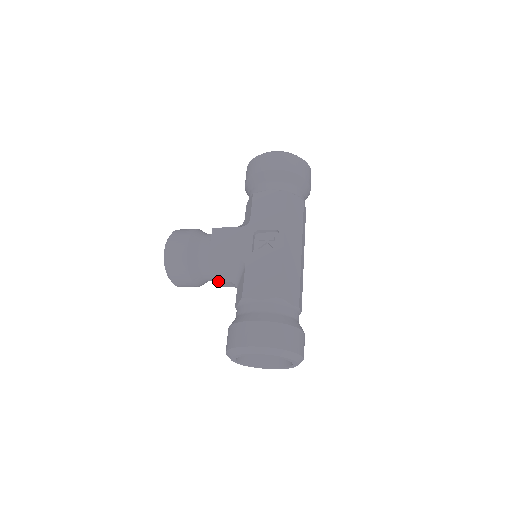
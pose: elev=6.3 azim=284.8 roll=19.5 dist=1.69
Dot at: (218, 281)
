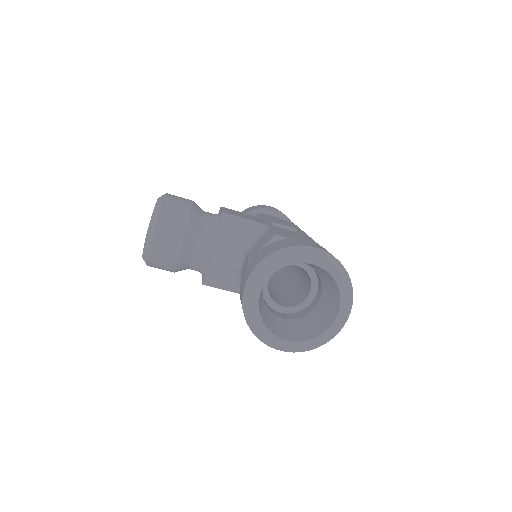
Dot at: (221, 244)
